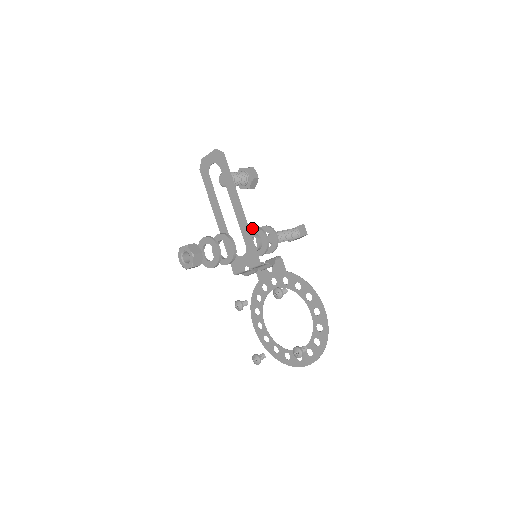
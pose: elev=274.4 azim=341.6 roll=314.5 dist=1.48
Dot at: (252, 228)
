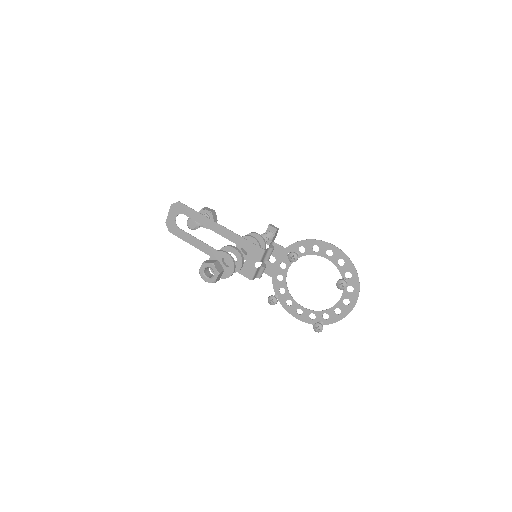
Dot at: occluded
